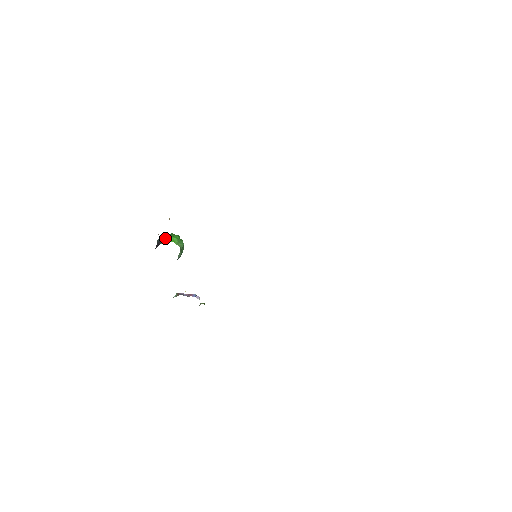
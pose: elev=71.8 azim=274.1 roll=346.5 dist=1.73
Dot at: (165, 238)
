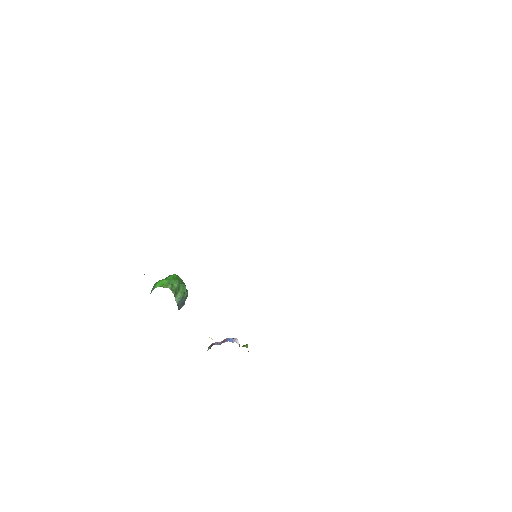
Dot at: (154, 285)
